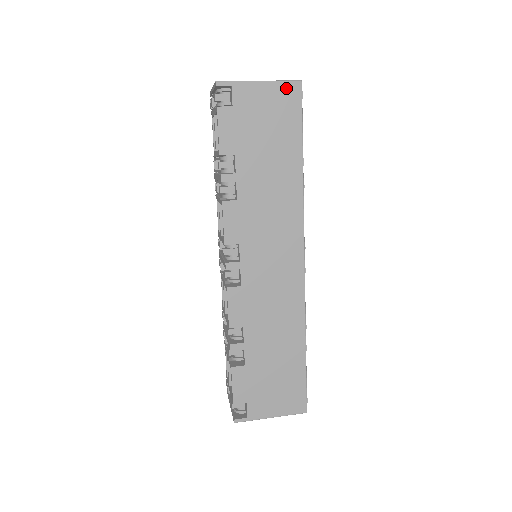
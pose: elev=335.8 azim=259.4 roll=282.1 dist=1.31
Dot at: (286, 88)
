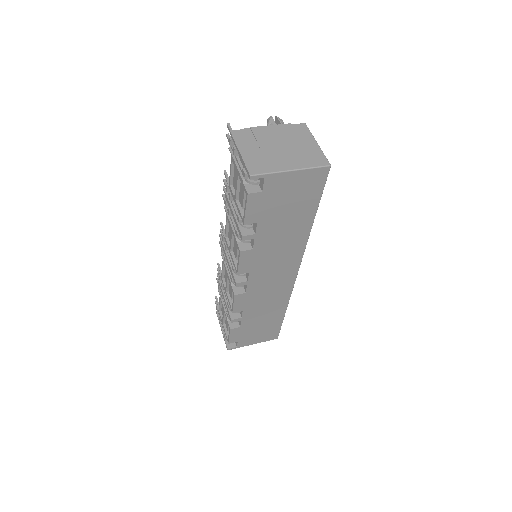
Dot at: (315, 173)
